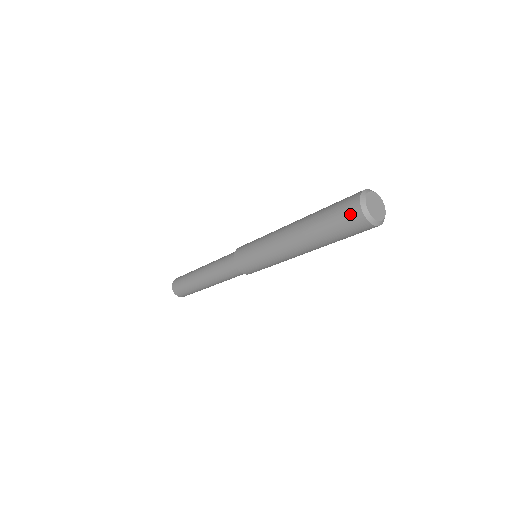
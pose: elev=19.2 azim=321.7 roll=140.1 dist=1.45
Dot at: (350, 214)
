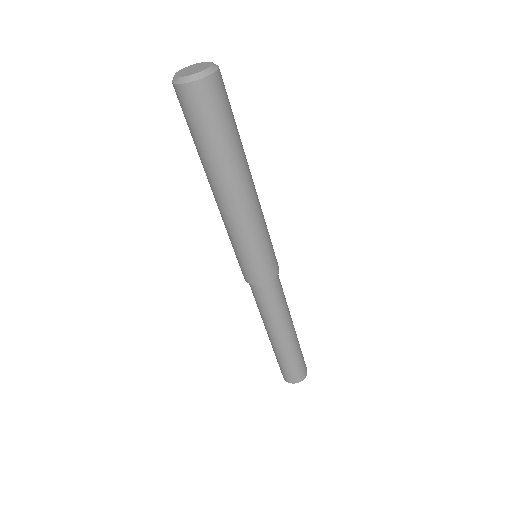
Dot at: (180, 101)
